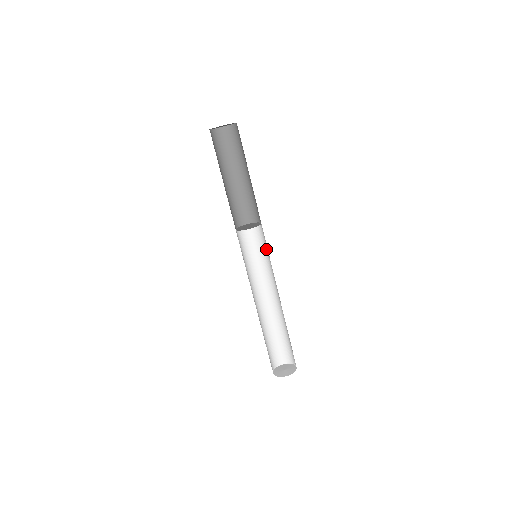
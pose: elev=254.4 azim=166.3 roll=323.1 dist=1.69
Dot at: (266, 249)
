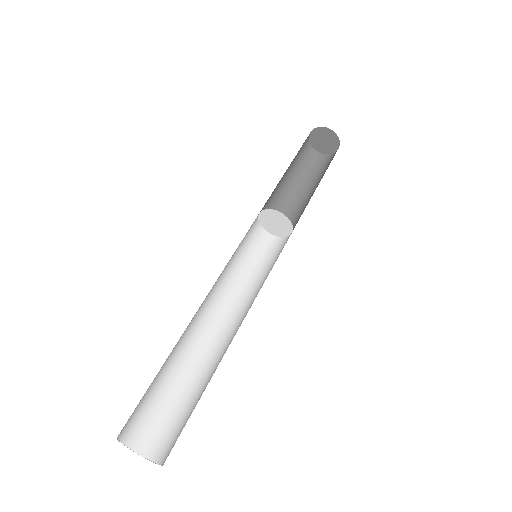
Dot at: occluded
